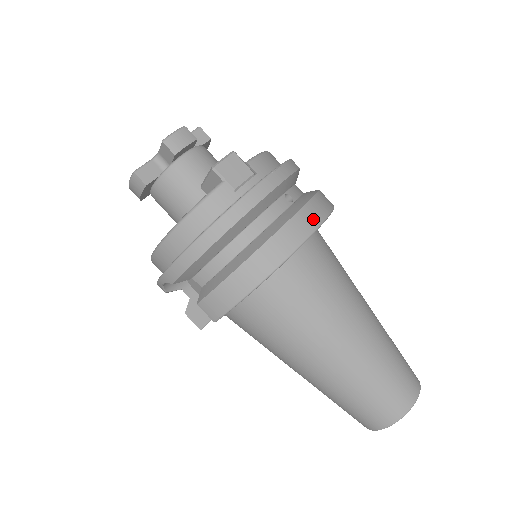
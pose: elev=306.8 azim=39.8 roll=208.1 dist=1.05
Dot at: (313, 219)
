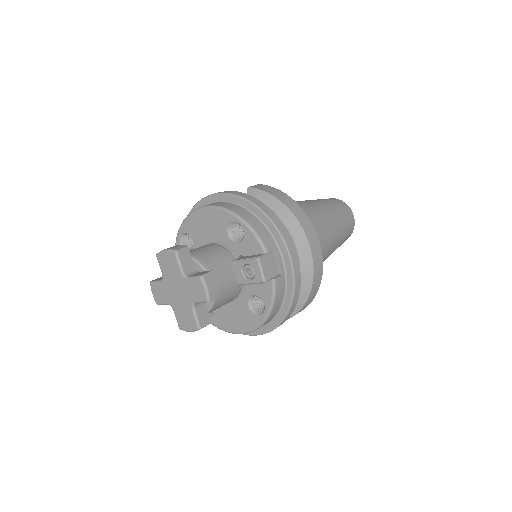
Dot at: (312, 231)
